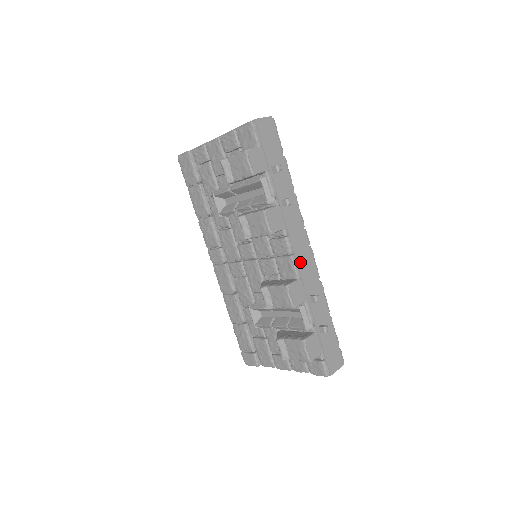
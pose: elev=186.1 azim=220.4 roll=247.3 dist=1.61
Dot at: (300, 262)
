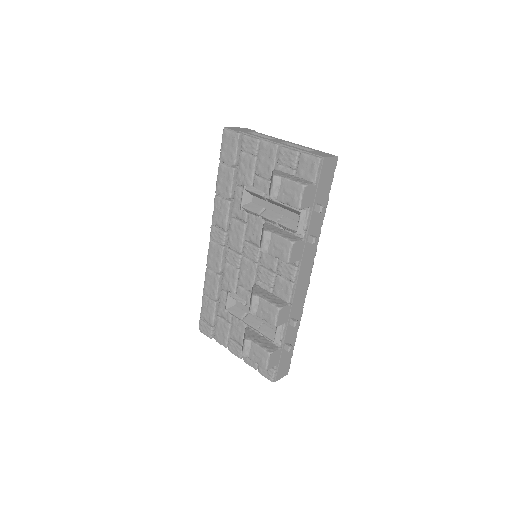
Dot at: (297, 290)
